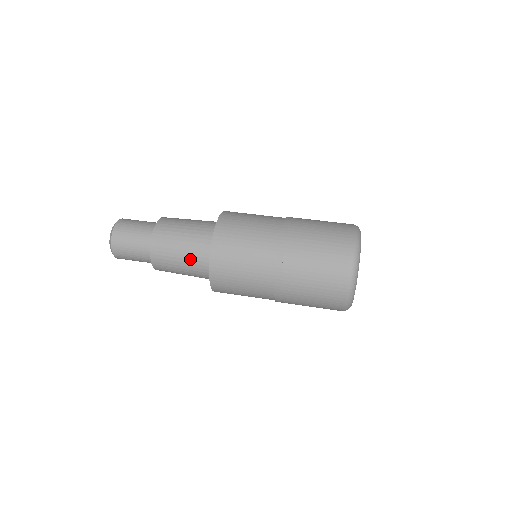
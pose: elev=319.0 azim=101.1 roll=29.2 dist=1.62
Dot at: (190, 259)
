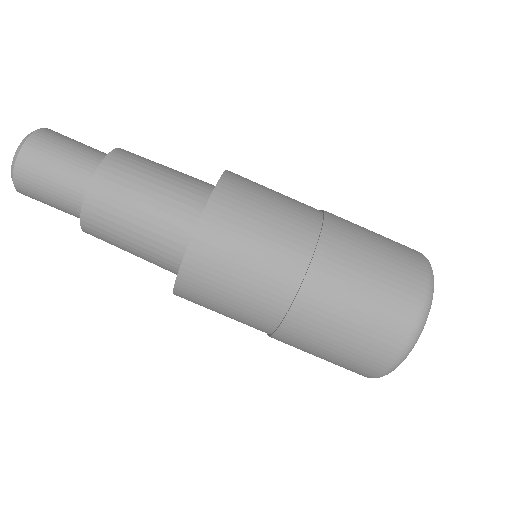
Dot at: (148, 261)
